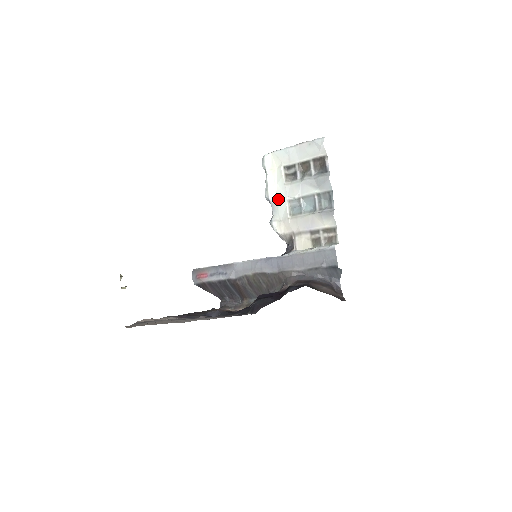
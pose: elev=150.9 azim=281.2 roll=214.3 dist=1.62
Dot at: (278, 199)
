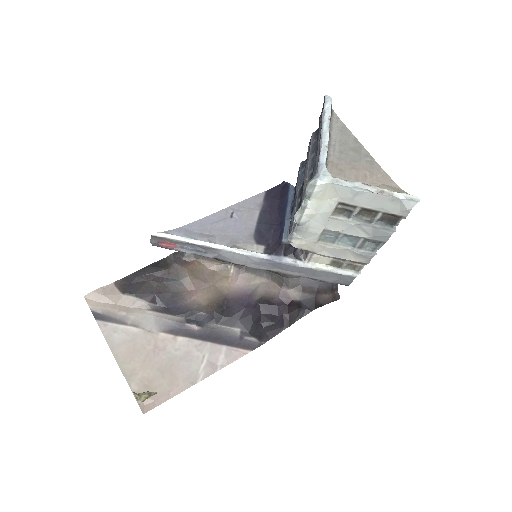
Dot at: (311, 226)
